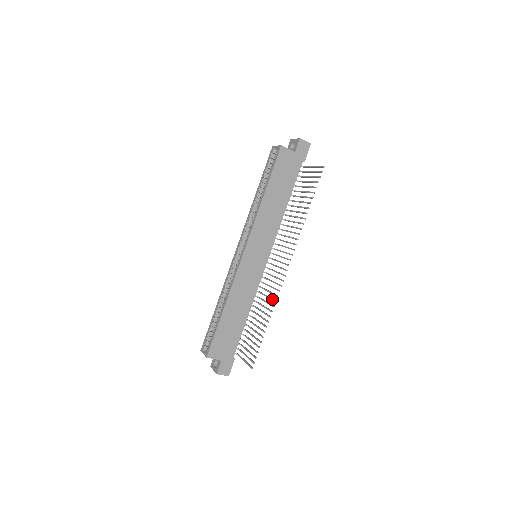
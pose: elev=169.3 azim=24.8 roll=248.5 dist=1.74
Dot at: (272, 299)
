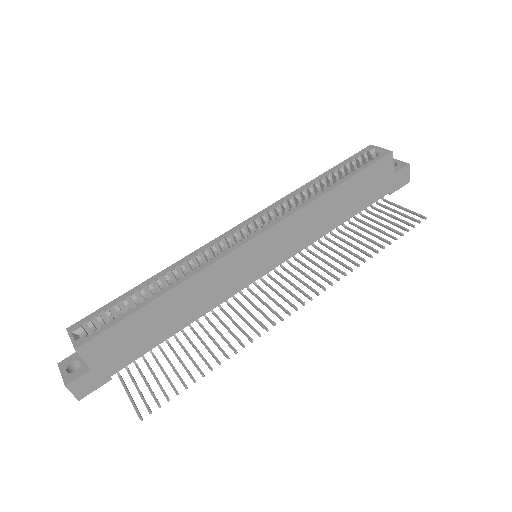
Dot at: (246, 333)
